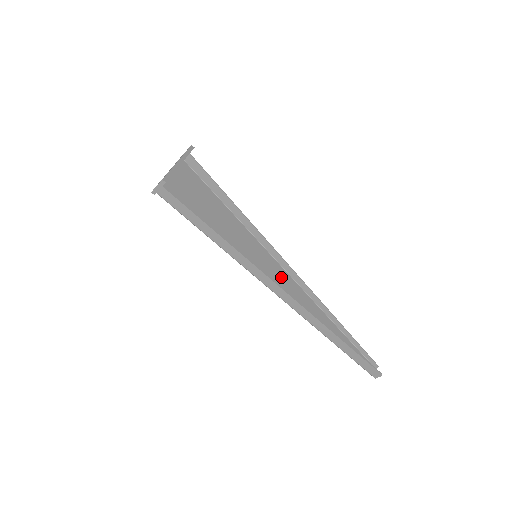
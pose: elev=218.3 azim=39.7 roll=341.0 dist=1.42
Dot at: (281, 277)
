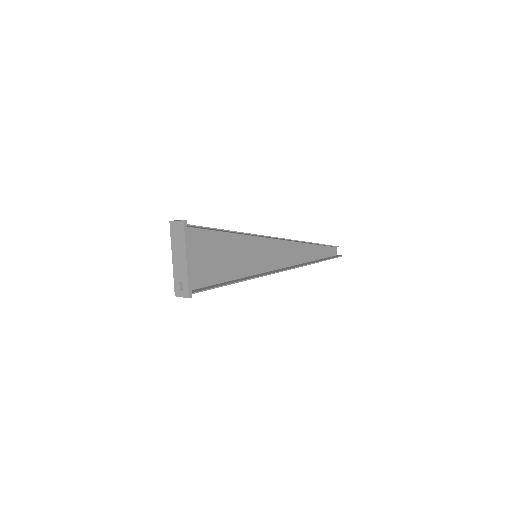
Dot at: (274, 250)
